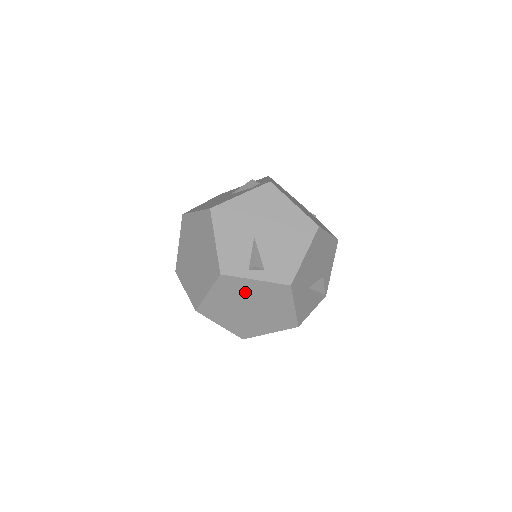
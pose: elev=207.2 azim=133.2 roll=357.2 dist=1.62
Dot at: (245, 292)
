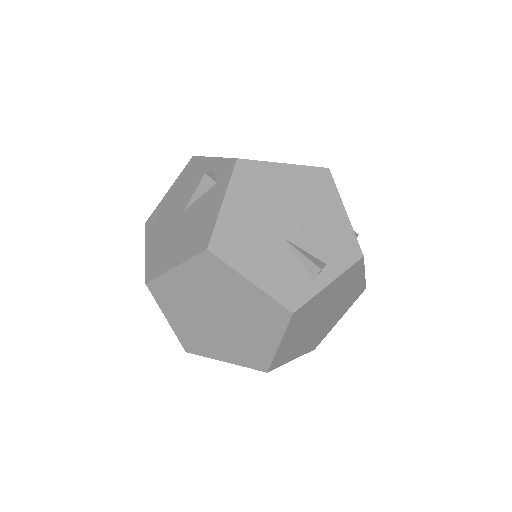
Dot at: (318, 306)
